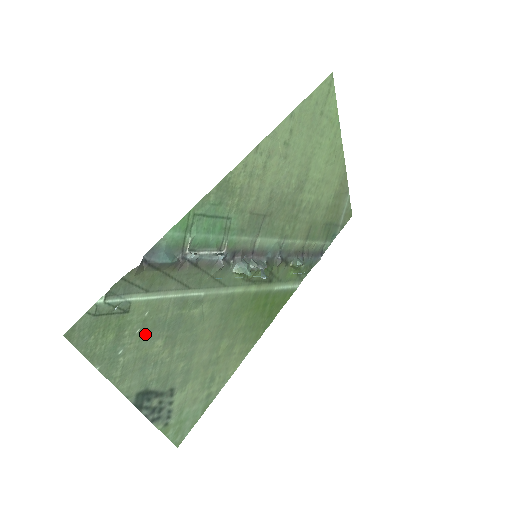
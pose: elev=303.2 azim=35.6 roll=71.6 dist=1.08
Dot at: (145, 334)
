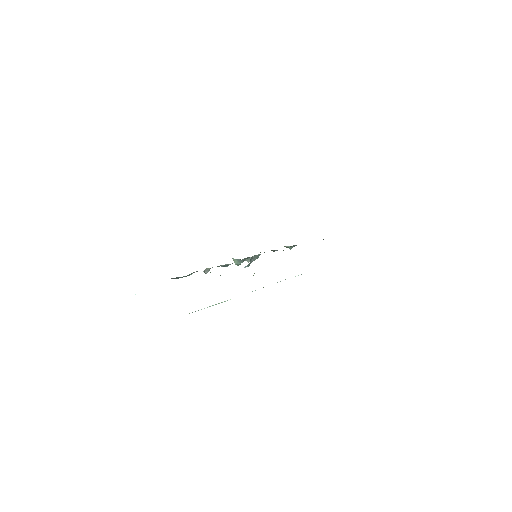
Dot at: occluded
